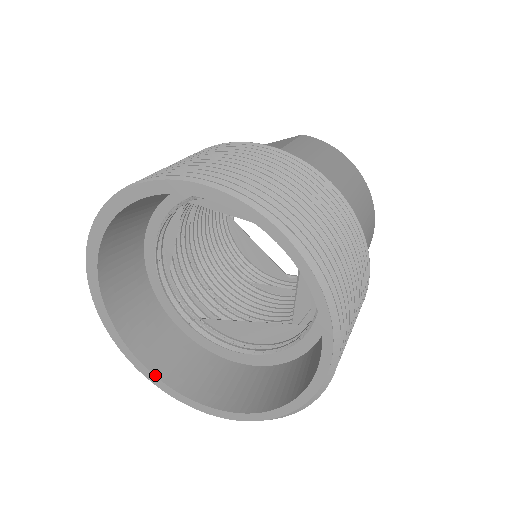
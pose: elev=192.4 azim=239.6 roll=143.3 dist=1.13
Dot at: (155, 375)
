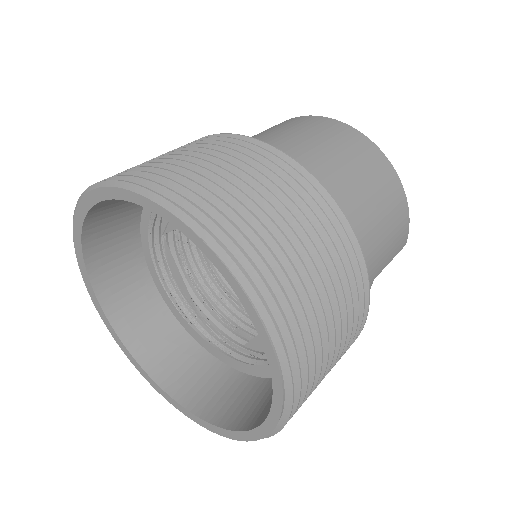
Dot at: (196, 415)
